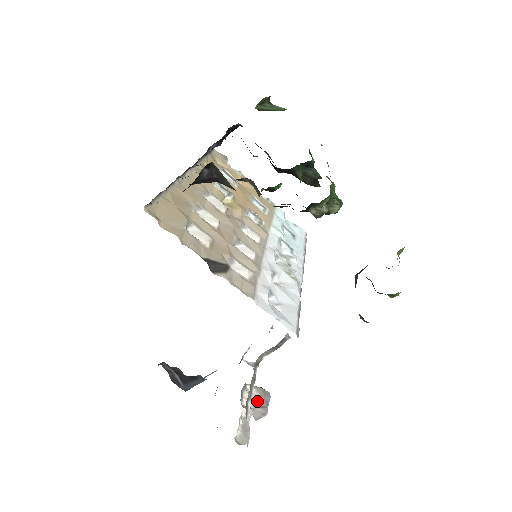
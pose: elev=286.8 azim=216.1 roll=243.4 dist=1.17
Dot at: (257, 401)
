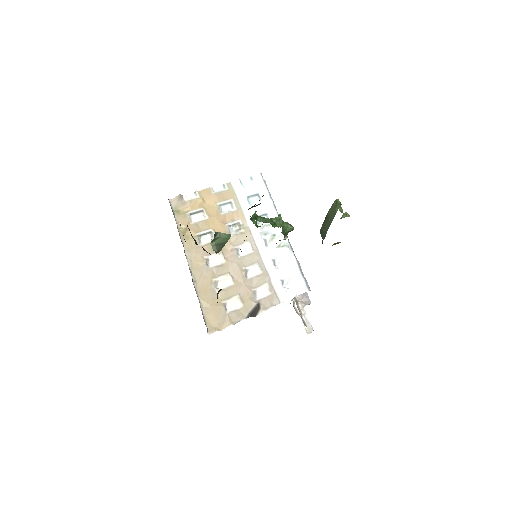
Dot at: (303, 301)
